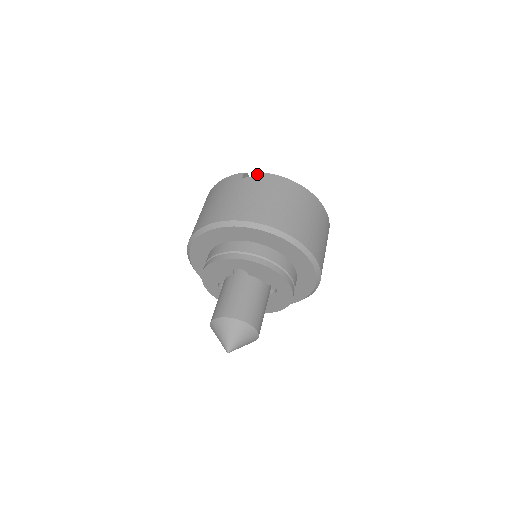
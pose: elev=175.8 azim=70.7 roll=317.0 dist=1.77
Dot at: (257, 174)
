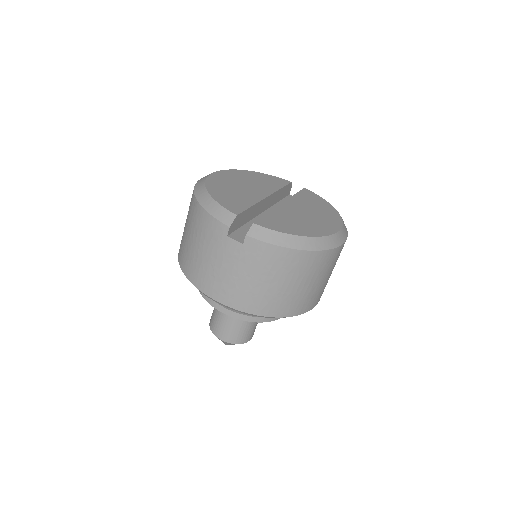
Dot at: (245, 239)
